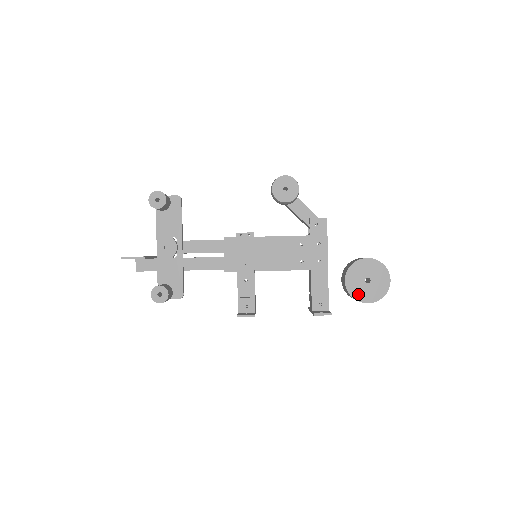
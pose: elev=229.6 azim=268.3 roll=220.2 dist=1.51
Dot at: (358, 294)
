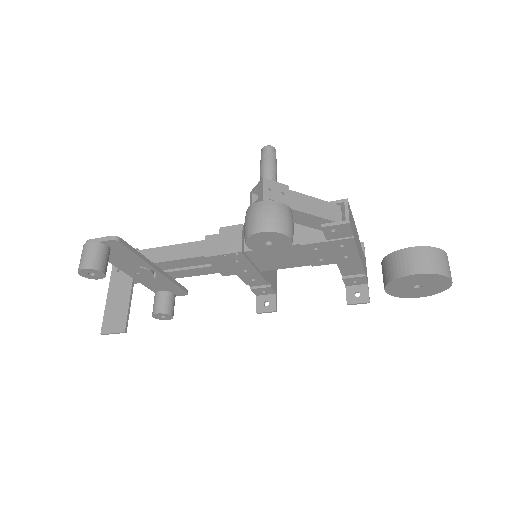
Dot at: (404, 295)
